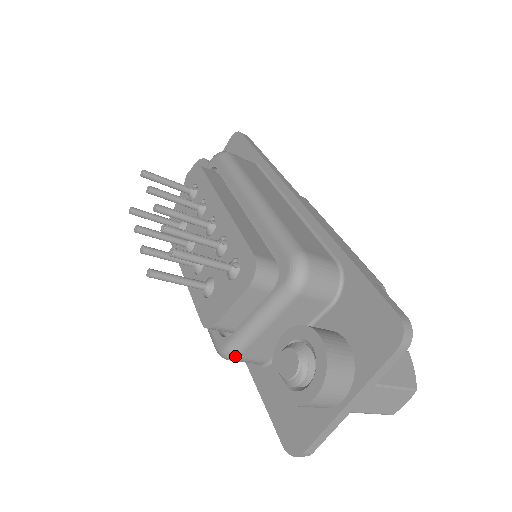
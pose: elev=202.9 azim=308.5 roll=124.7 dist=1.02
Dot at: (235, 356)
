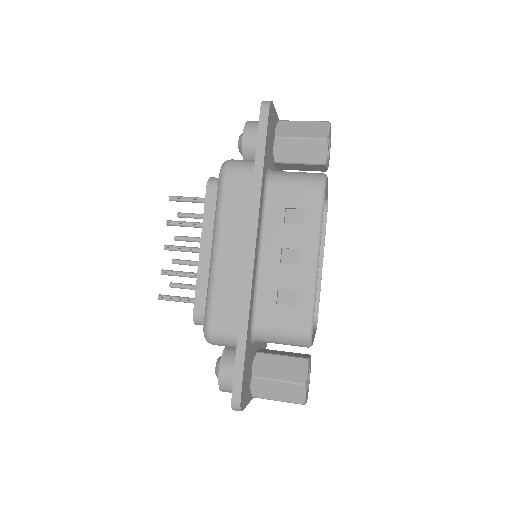
Dot at: occluded
